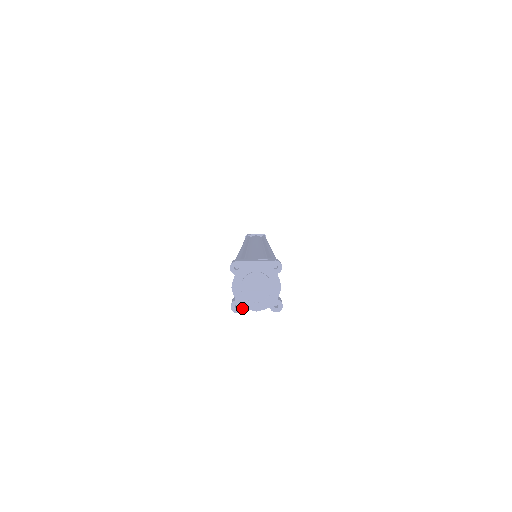
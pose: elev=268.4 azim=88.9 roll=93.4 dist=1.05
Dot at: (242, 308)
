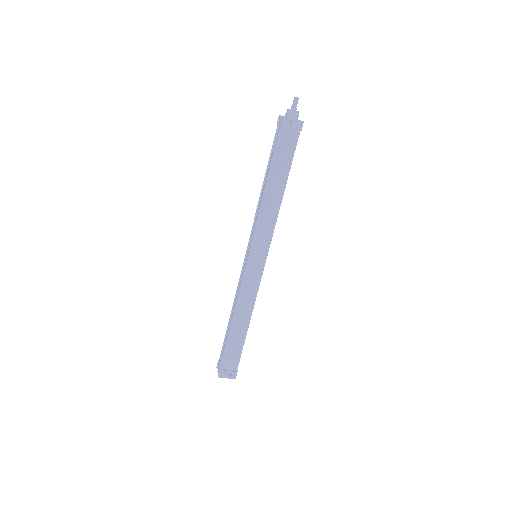
Dot at: occluded
